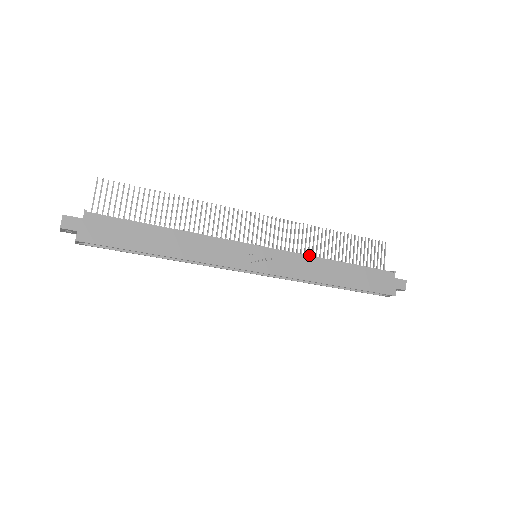
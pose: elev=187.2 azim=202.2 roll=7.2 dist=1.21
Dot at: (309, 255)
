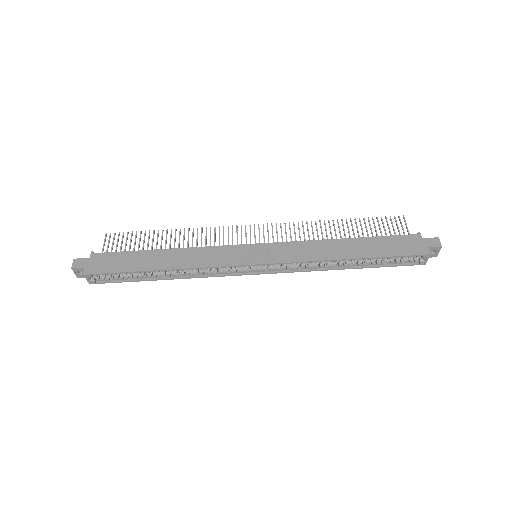
Dot at: occluded
